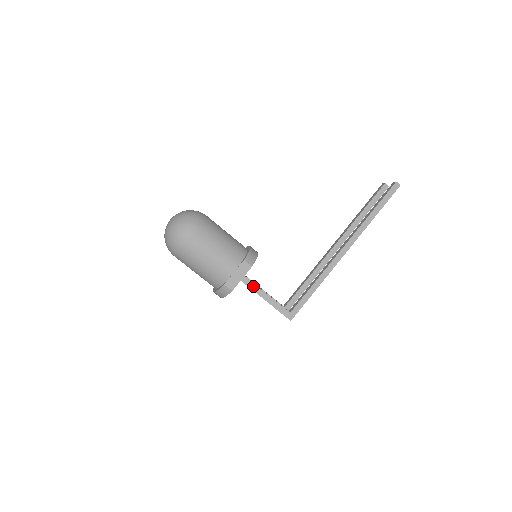
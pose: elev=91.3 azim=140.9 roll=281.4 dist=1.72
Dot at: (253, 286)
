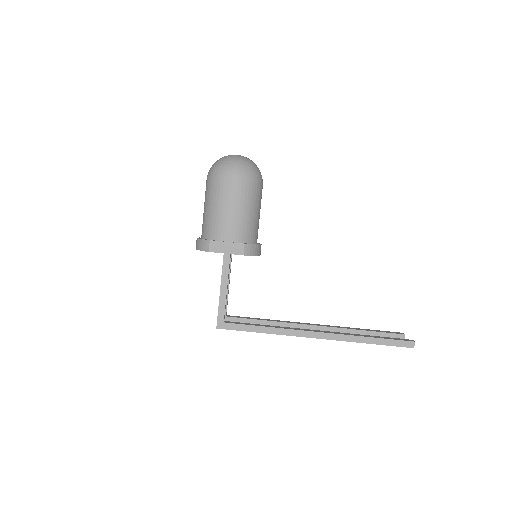
Dot at: (226, 270)
